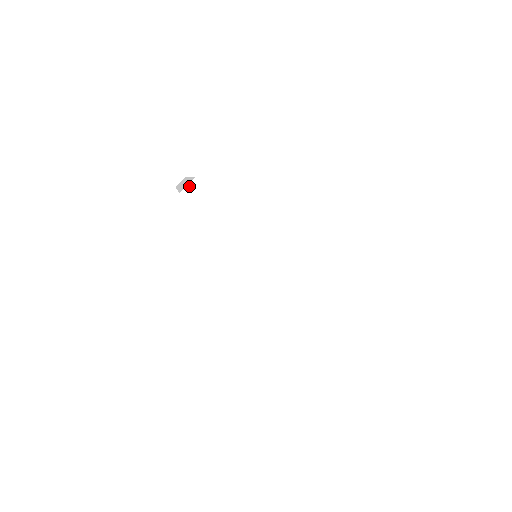
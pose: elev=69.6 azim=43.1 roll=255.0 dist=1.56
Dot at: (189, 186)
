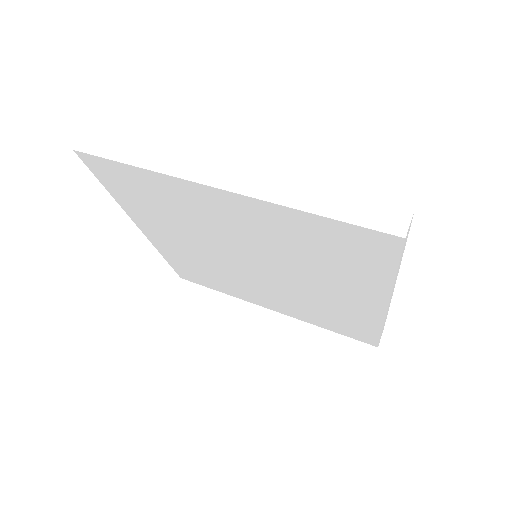
Dot at: occluded
